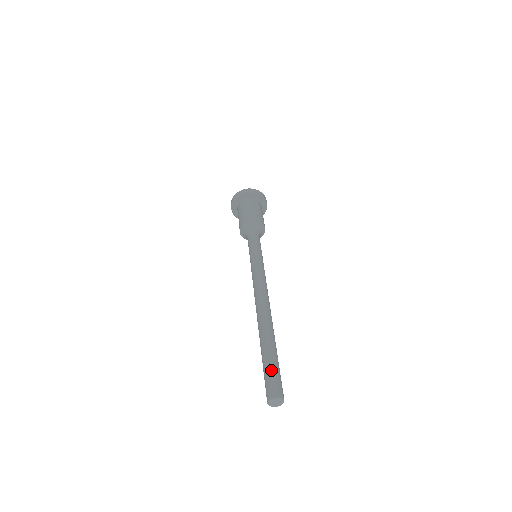
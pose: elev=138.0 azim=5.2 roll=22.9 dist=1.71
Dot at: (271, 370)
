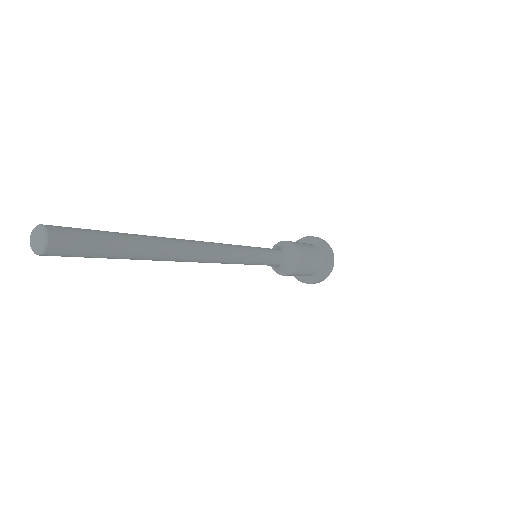
Dot at: (88, 229)
